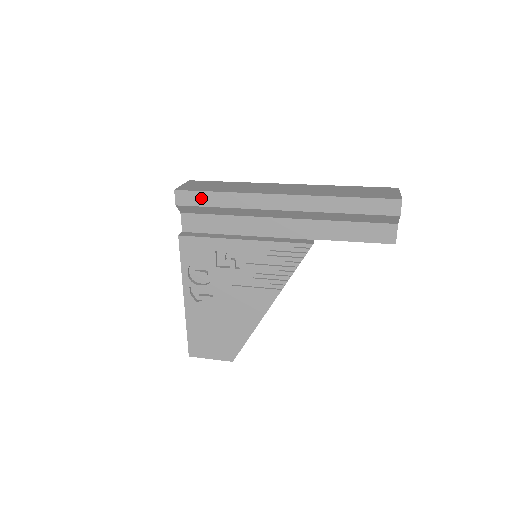
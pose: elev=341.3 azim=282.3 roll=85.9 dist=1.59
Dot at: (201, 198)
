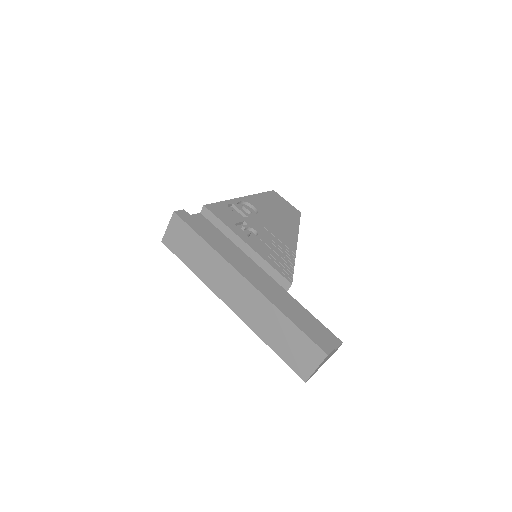
Dot at: occluded
